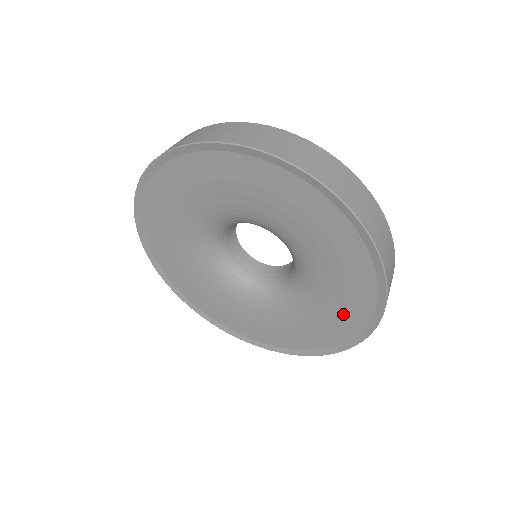
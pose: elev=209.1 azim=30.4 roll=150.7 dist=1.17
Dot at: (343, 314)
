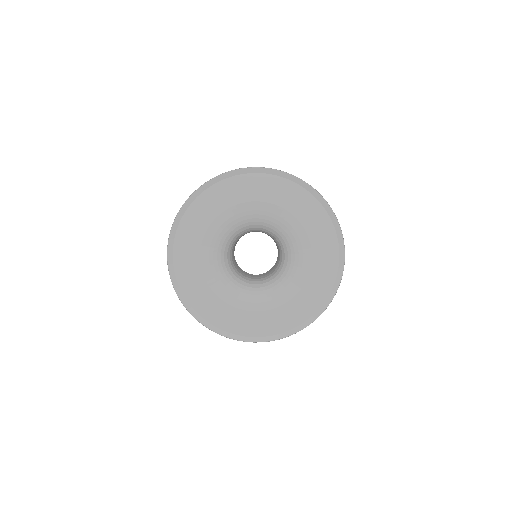
Dot at: (300, 306)
